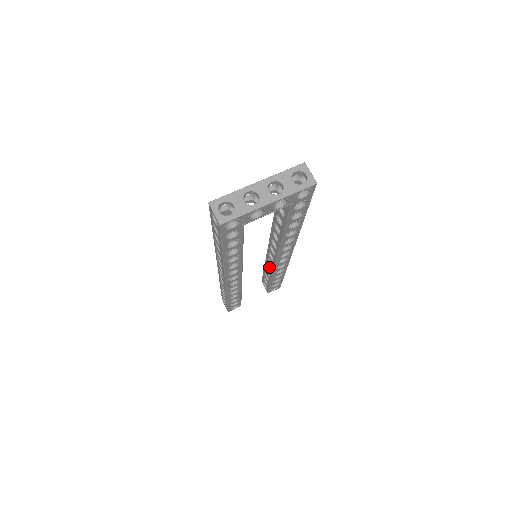
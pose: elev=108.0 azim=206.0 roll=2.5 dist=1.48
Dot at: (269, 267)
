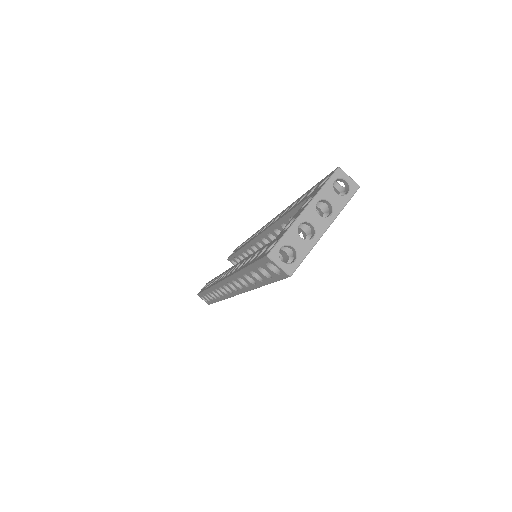
Dot at: (249, 251)
